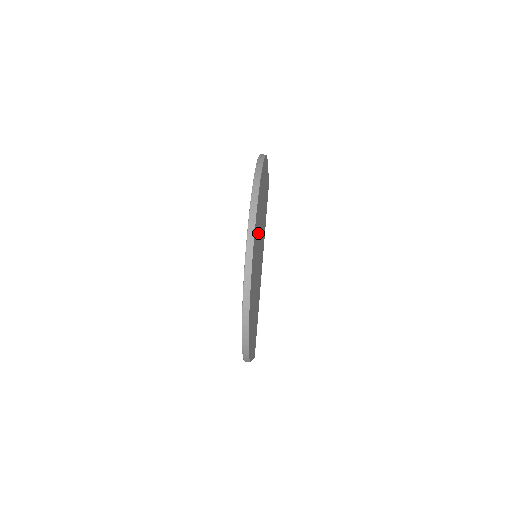
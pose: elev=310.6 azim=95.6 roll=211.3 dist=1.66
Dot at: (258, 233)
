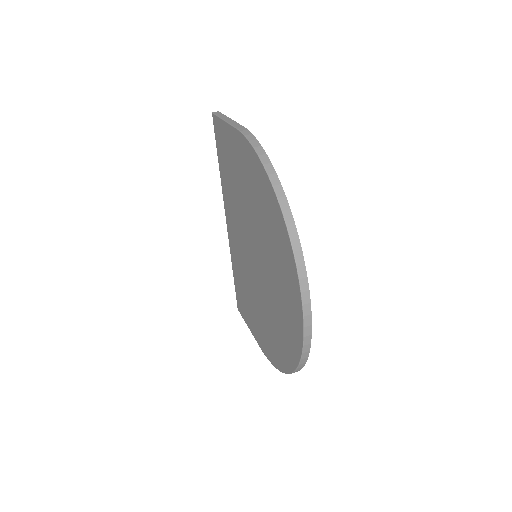
Dot at: occluded
